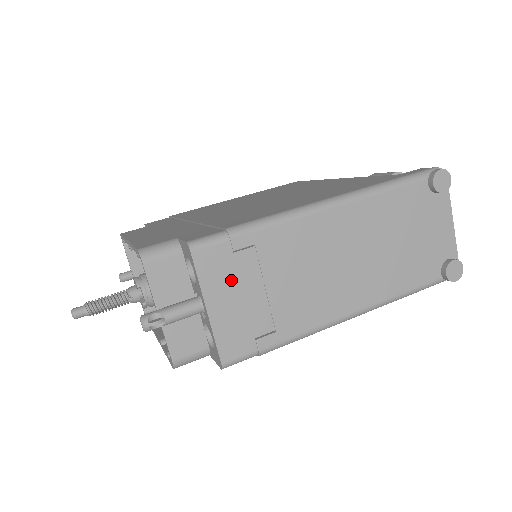
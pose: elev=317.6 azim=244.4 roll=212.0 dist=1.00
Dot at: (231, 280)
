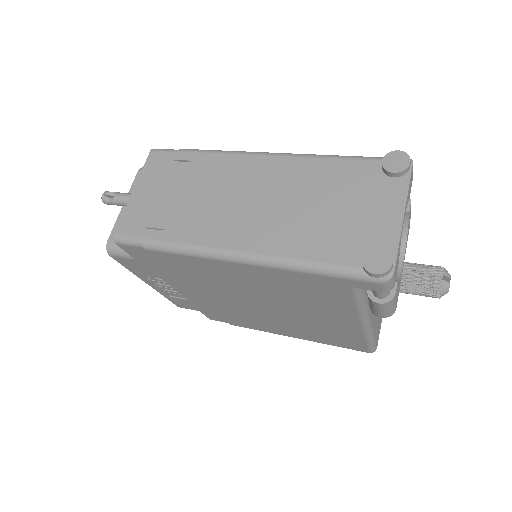
Dot at: (161, 178)
